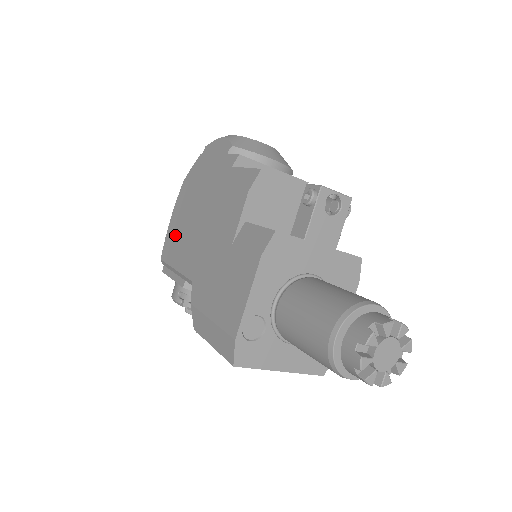
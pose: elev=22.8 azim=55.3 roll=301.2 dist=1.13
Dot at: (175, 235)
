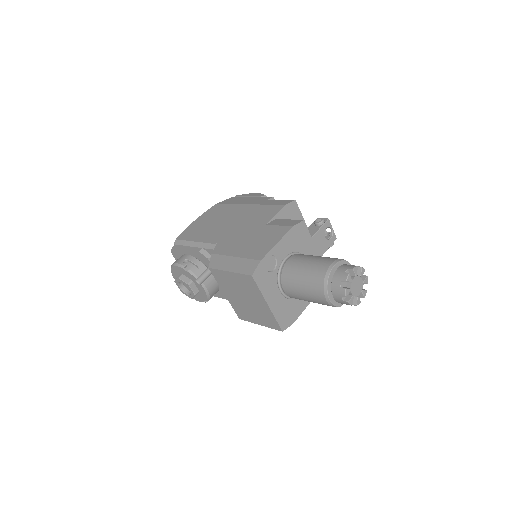
Dot at: (199, 227)
